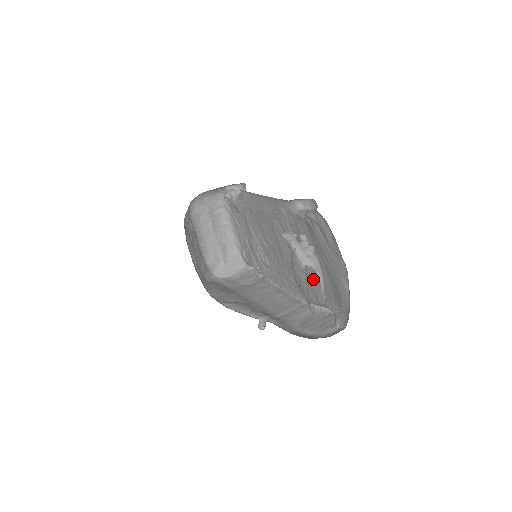
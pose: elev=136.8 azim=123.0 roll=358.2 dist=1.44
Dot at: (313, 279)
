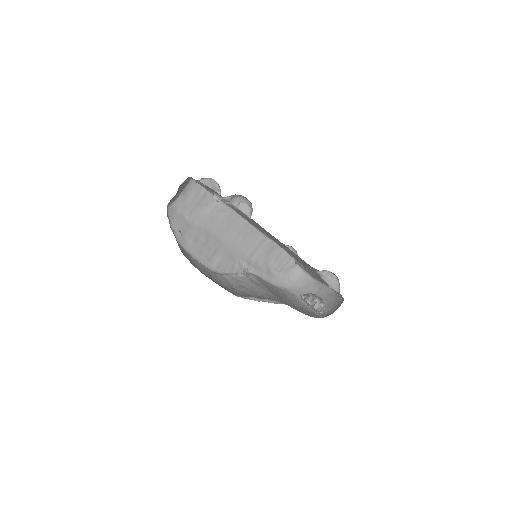
Dot at: occluded
